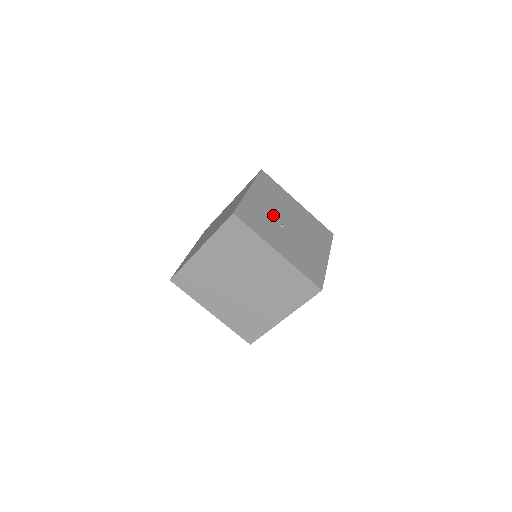
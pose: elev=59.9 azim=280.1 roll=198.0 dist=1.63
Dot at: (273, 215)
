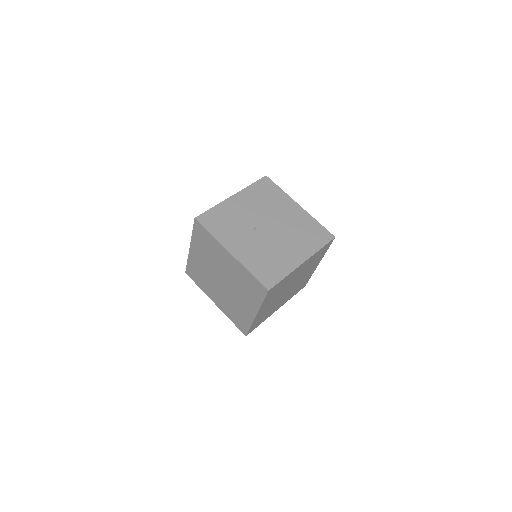
Dot at: (249, 219)
